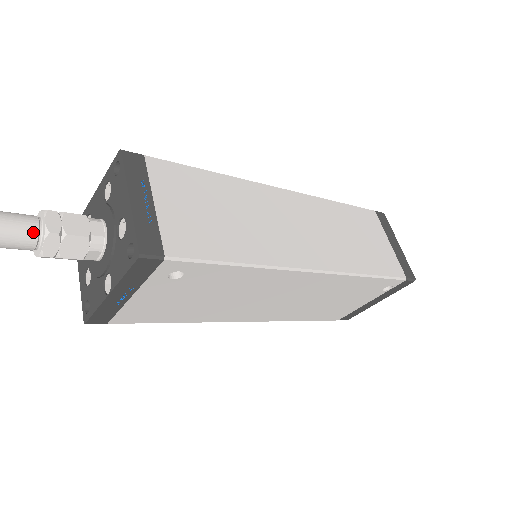
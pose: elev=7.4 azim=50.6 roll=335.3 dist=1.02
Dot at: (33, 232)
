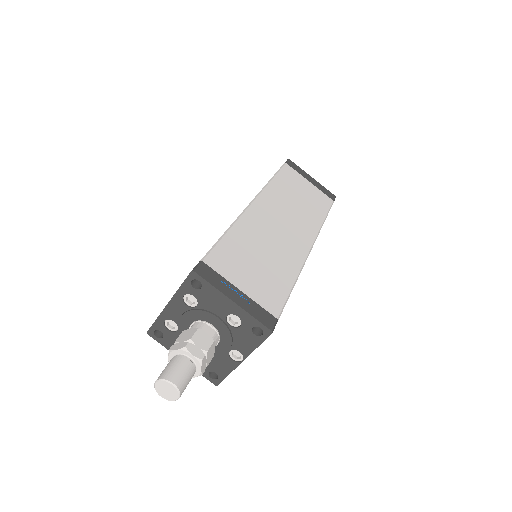
Dot at: (192, 368)
